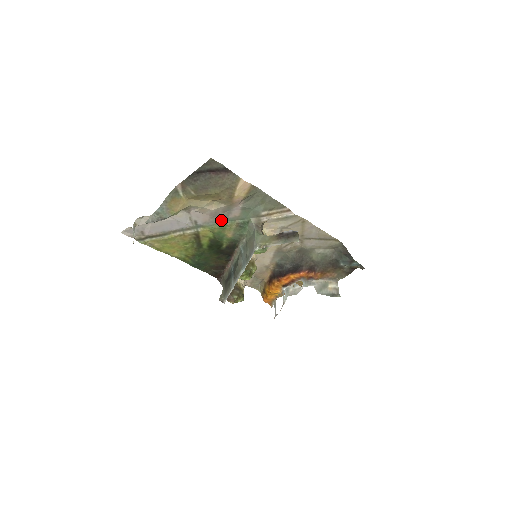
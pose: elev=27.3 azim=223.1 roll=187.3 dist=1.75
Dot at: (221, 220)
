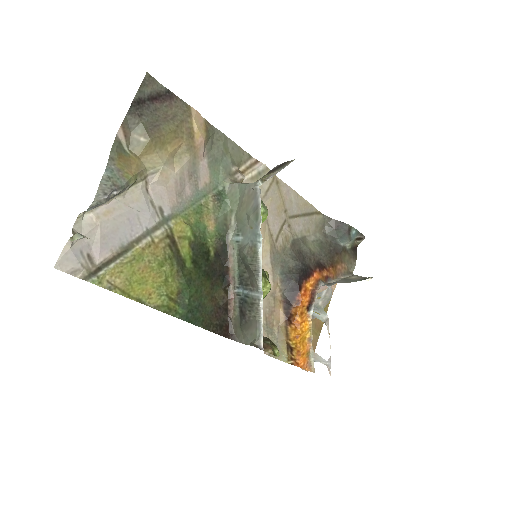
Dot at: (191, 198)
